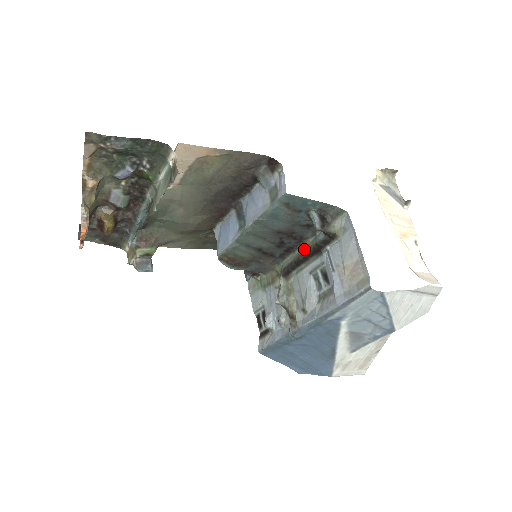
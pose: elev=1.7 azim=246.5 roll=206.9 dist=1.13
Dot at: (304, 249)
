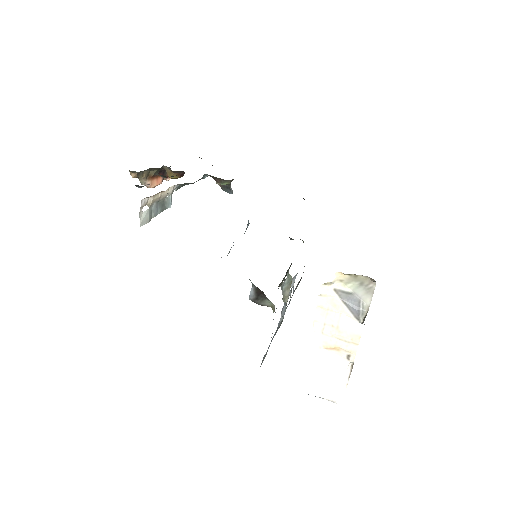
Dot at: (283, 279)
